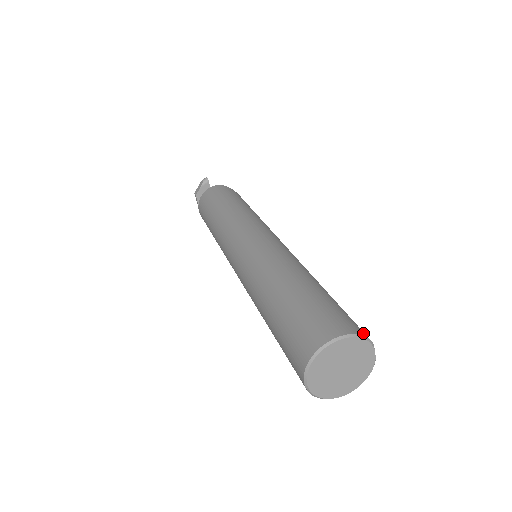
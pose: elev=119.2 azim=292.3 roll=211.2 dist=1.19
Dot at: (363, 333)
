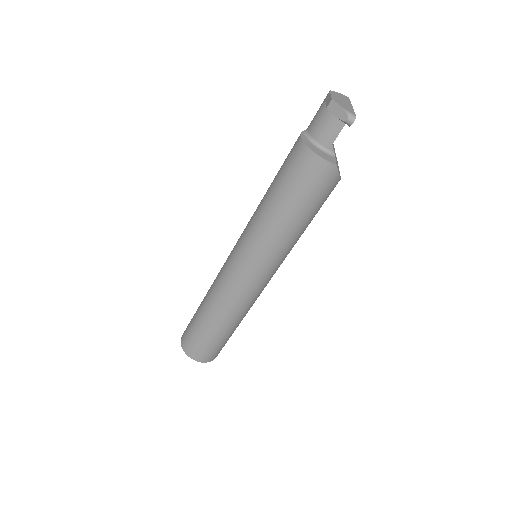
Dot at: occluded
